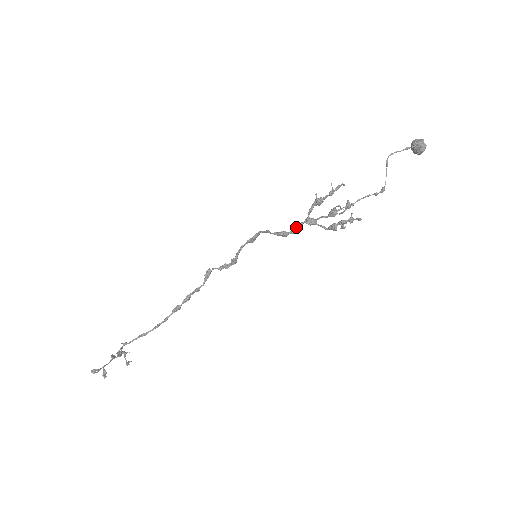
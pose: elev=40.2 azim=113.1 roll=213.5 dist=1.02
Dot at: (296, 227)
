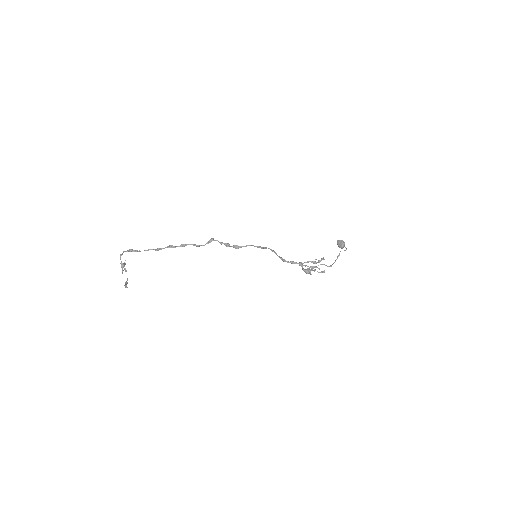
Dot at: (293, 262)
